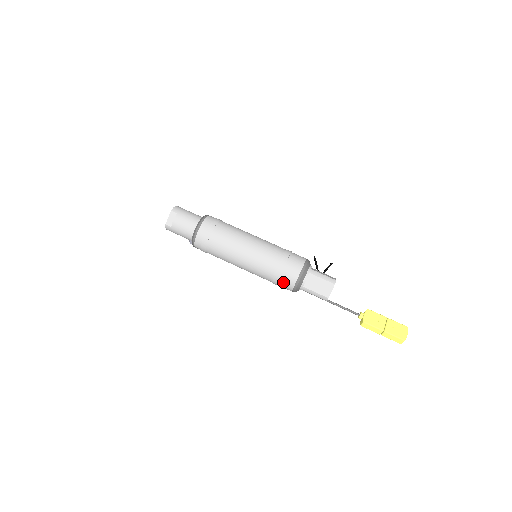
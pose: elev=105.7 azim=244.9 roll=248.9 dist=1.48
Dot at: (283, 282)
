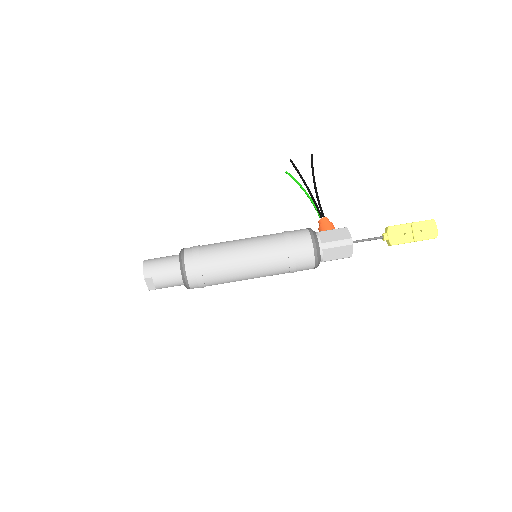
Dot at: occluded
